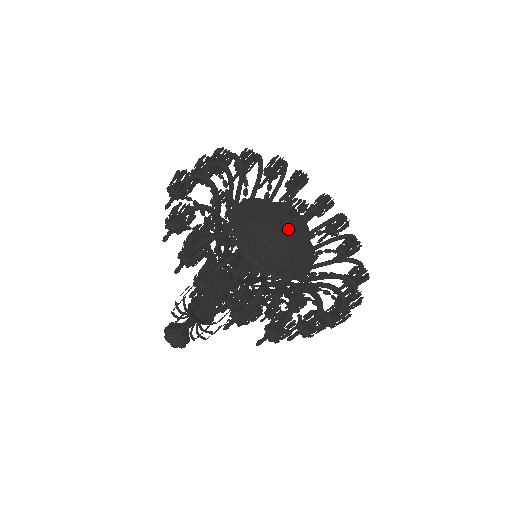
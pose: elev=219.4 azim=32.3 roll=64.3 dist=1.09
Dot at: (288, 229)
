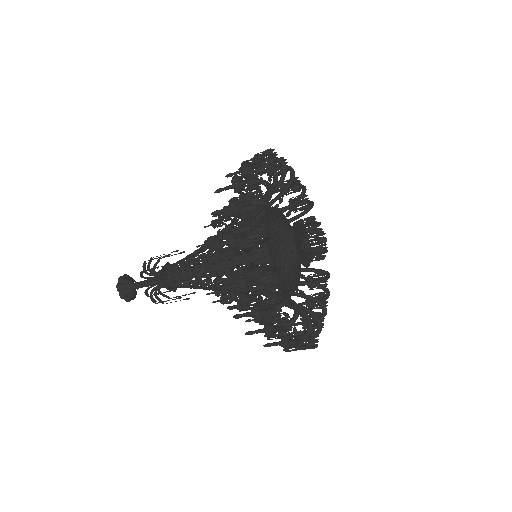
Dot at: (308, 255)
